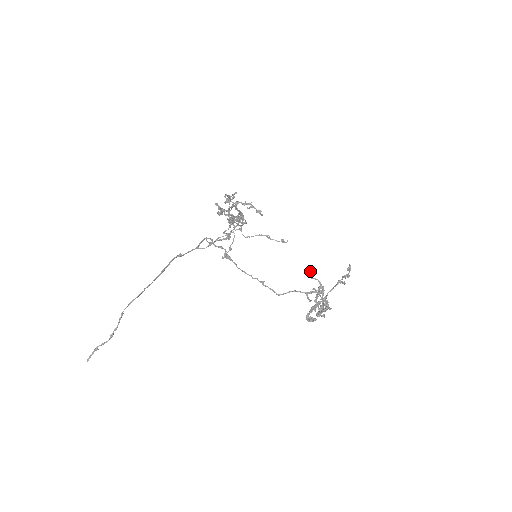
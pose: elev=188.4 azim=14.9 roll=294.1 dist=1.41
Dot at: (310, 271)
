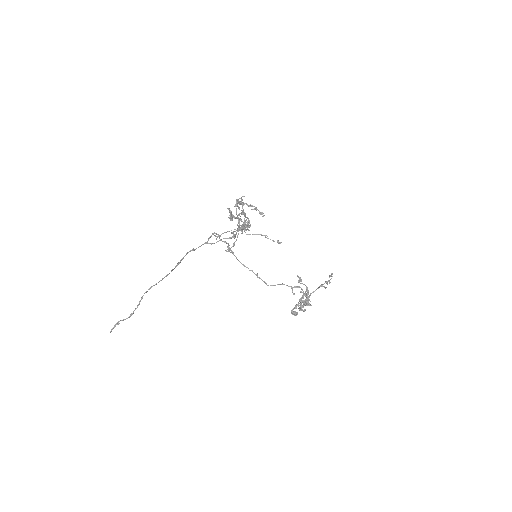
Dot at: (300, 278)
